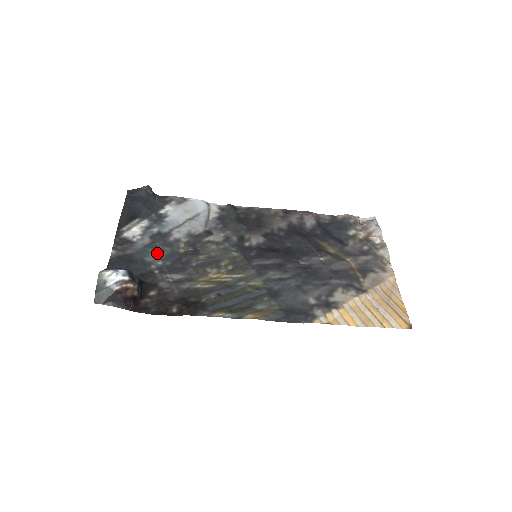
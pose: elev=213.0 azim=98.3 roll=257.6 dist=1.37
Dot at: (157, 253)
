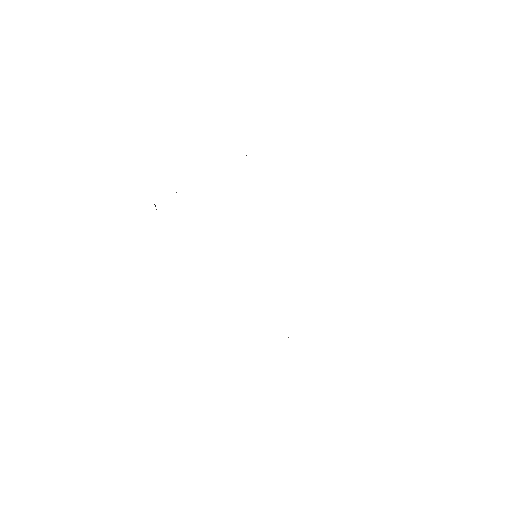
Dot at: occluded
